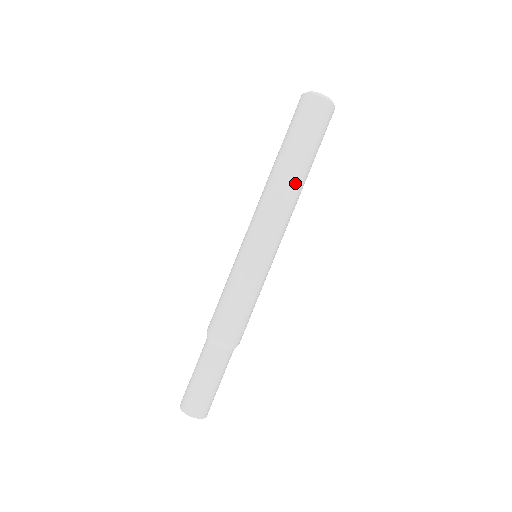
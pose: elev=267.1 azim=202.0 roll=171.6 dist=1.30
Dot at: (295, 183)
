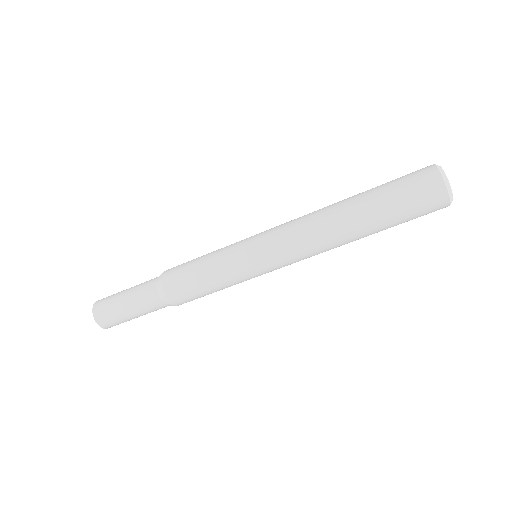
Dot at: occluded
